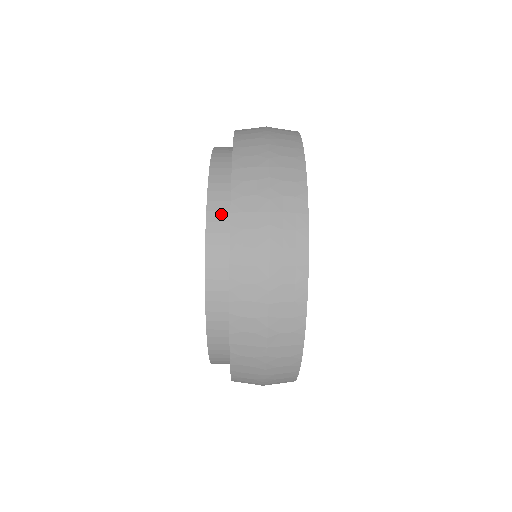
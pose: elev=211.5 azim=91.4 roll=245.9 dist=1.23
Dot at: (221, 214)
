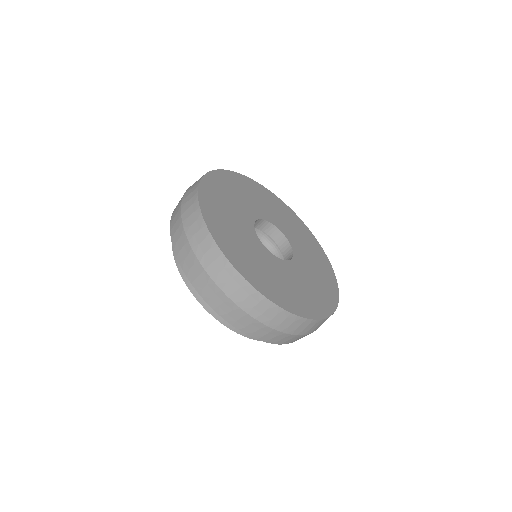
Dot at: occluded
